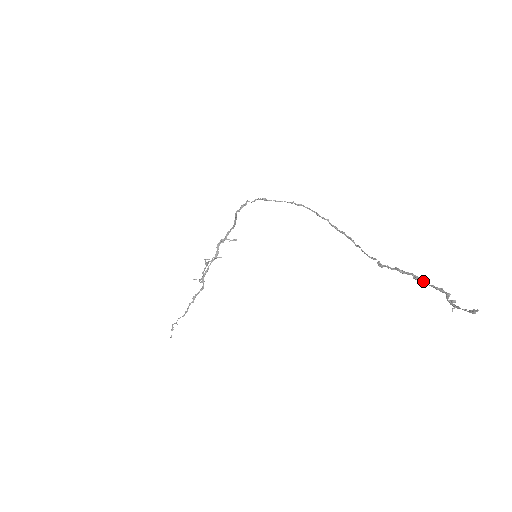
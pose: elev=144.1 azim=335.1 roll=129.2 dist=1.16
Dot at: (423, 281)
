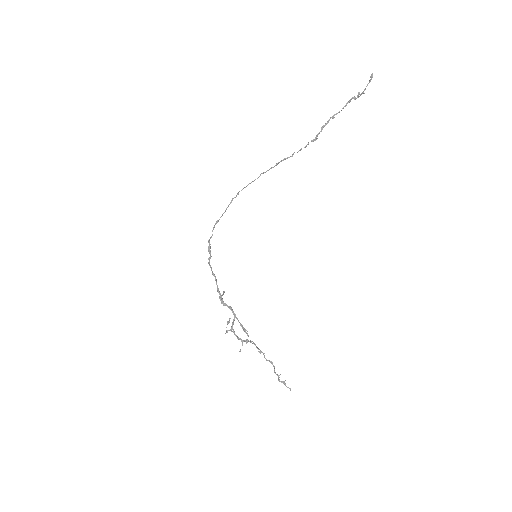
Dot at: occluded
